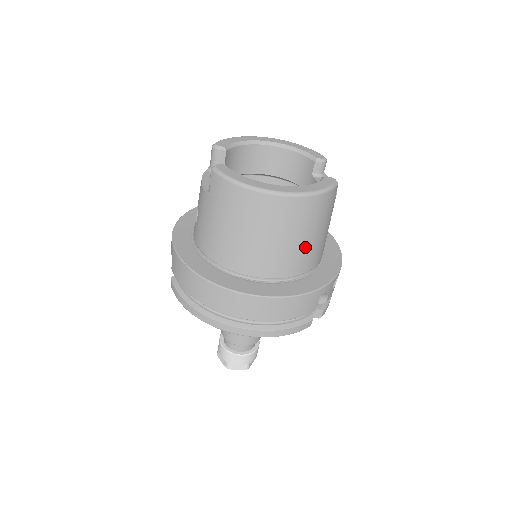
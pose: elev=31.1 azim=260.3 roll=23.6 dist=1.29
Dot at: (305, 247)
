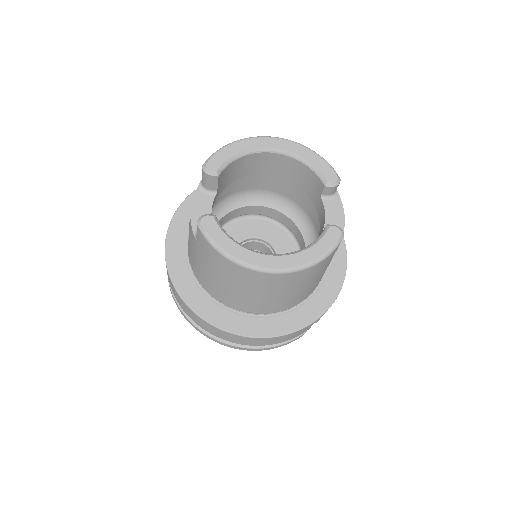
Dot at: (300, 292)
